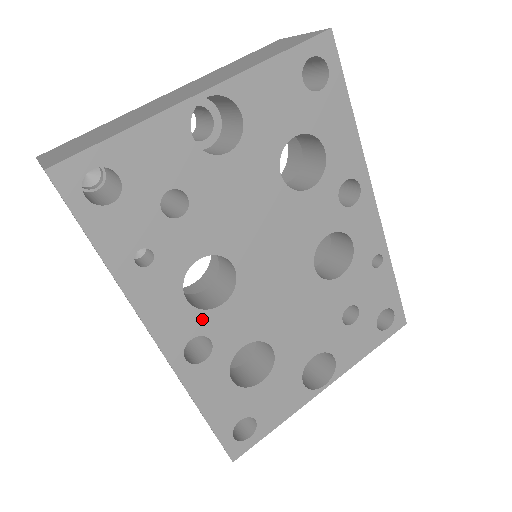
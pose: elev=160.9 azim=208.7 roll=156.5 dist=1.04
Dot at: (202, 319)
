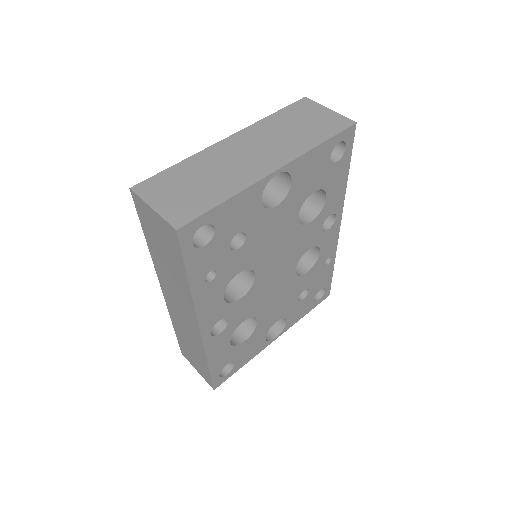
Dot at: (228, 309)
